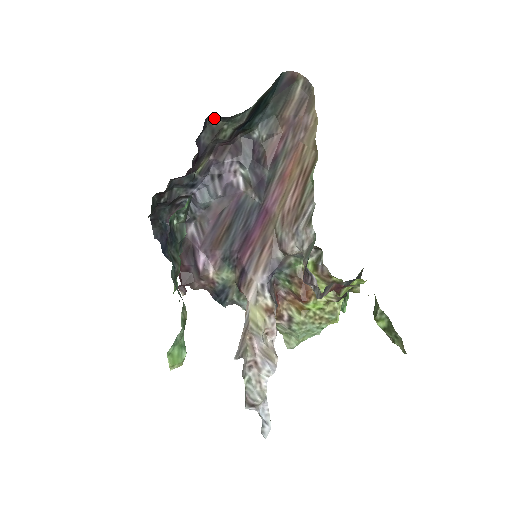
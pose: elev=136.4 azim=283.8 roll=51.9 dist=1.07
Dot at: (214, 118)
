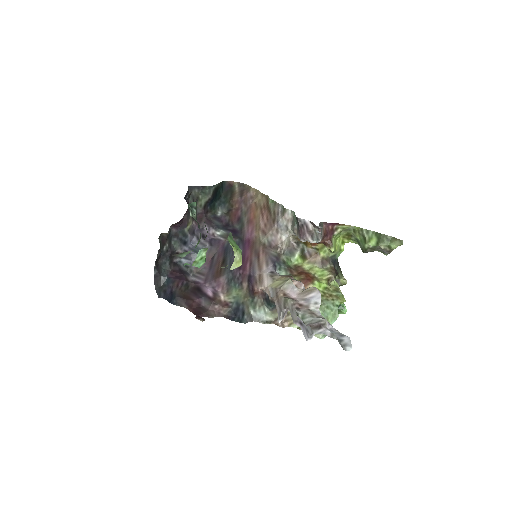
Dot at: (192, 189)
